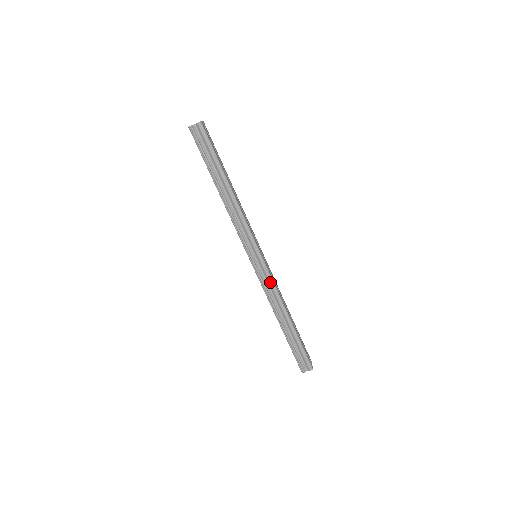
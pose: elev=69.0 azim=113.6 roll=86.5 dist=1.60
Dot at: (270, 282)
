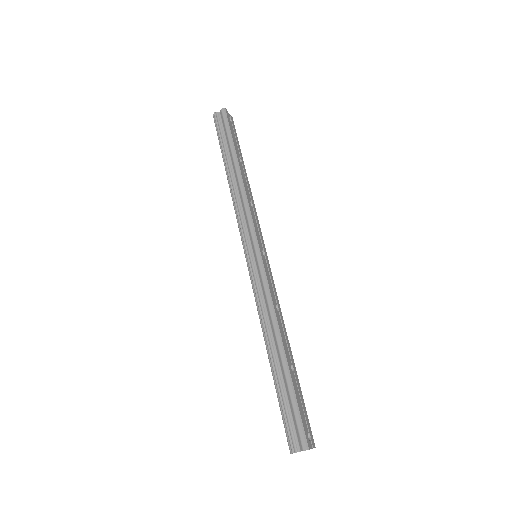
Dot at: (264, 286)
